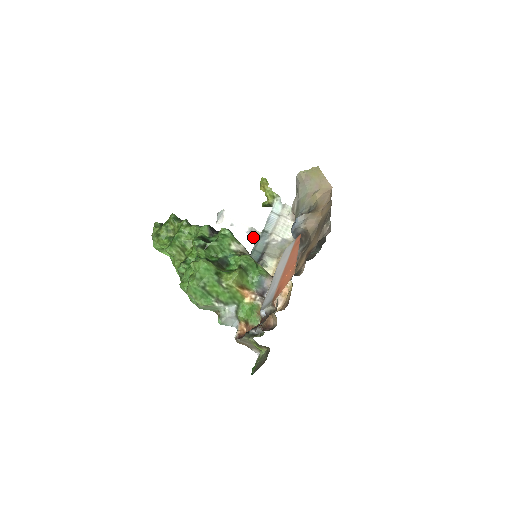
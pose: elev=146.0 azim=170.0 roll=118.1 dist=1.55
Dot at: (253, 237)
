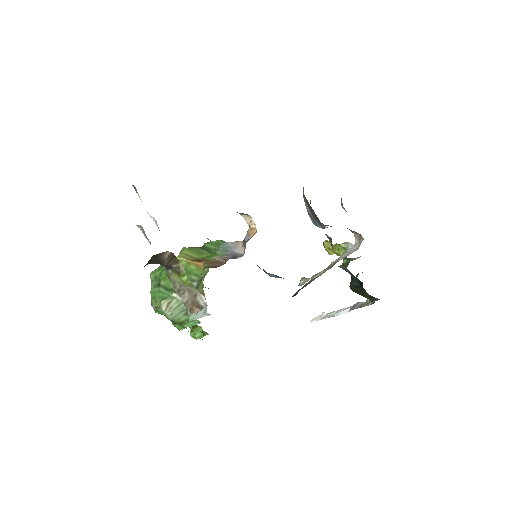
Dot at: (355, 308)
